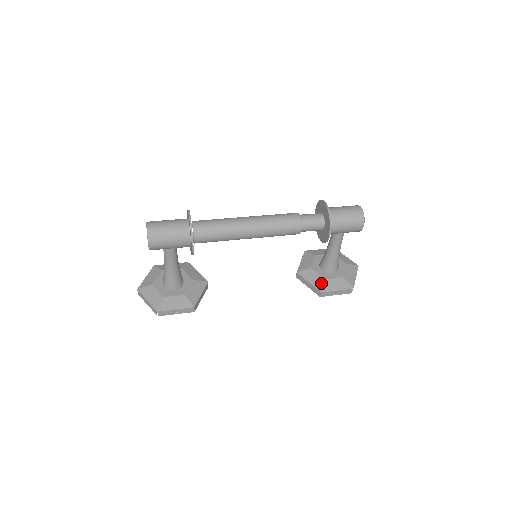
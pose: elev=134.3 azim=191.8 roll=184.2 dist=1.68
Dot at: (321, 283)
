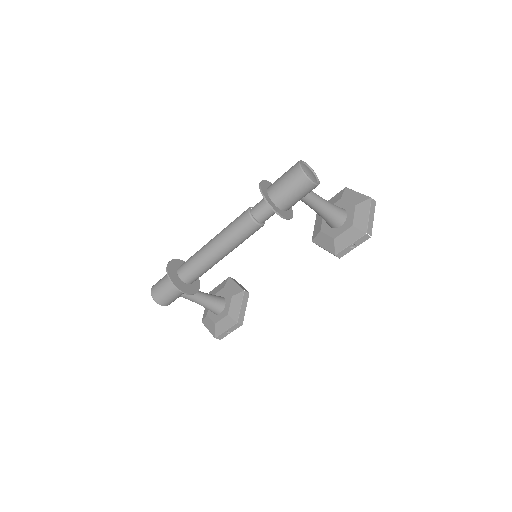
Dot at: (332, 245)
